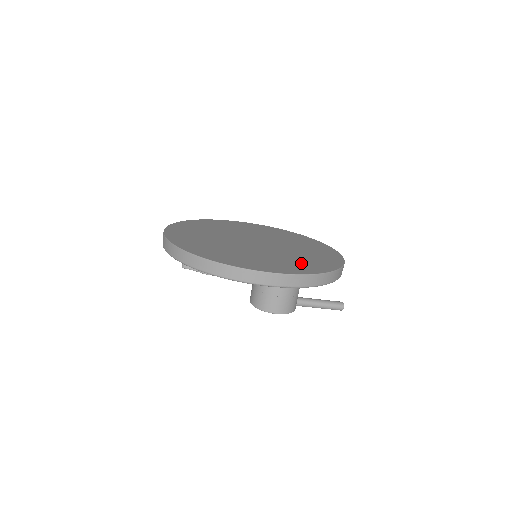
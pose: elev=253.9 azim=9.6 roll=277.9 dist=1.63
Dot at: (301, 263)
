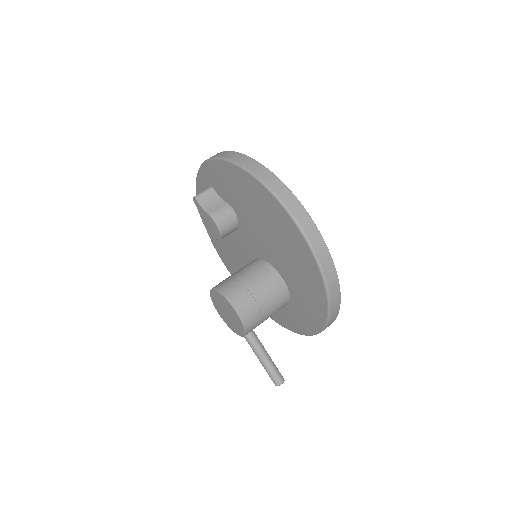
Dot at: occluded
